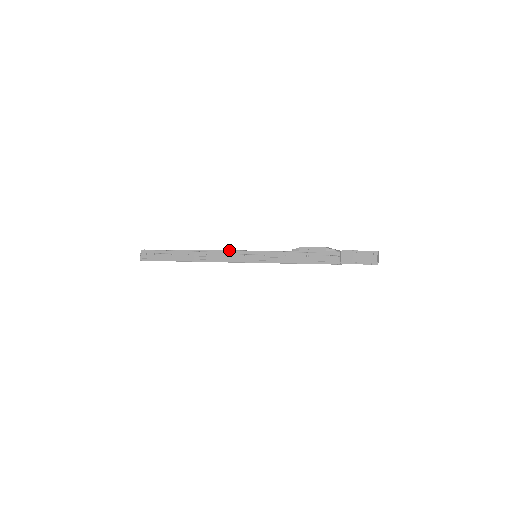
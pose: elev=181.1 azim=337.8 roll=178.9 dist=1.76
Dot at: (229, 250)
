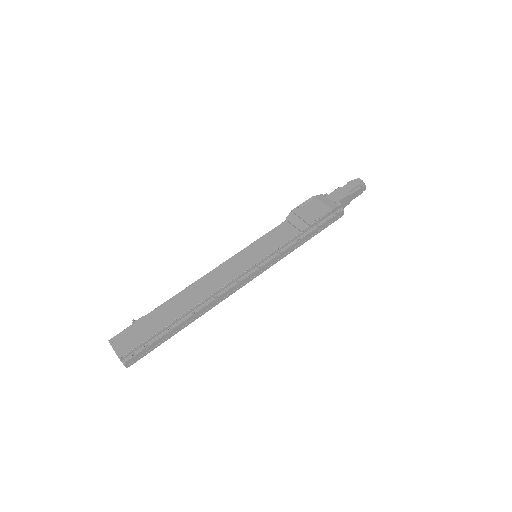
Dot at: (238, 276)
